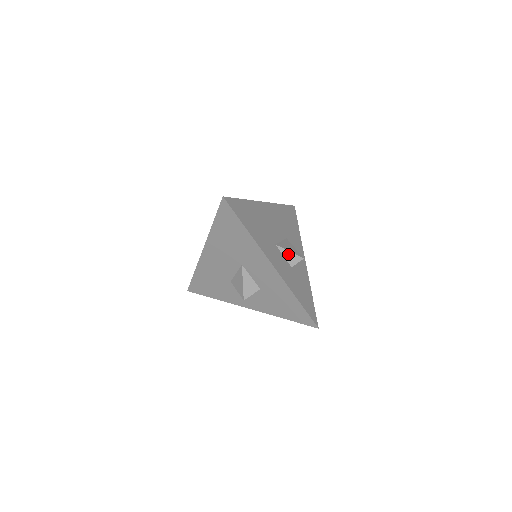
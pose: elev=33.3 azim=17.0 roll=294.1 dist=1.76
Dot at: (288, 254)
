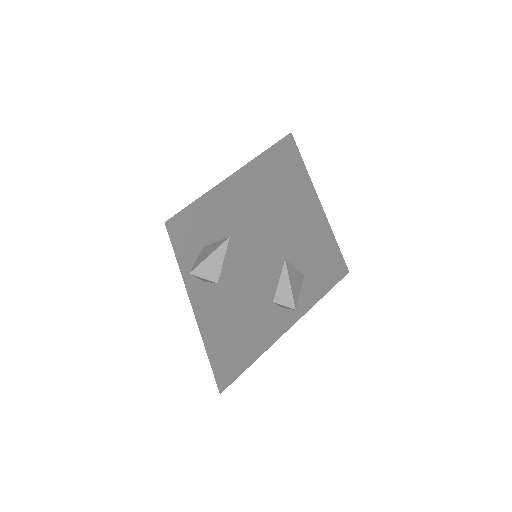
Dot at: (286, 284)
